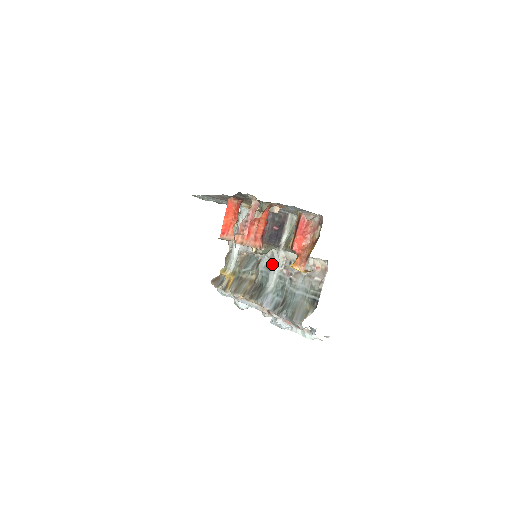
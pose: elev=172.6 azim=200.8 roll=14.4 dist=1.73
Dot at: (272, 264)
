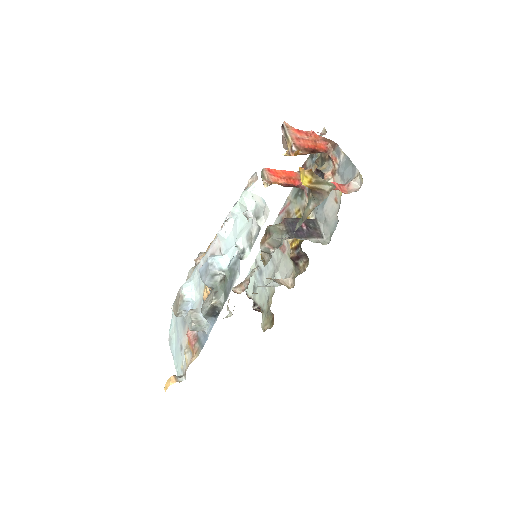
Dot at: occluded
